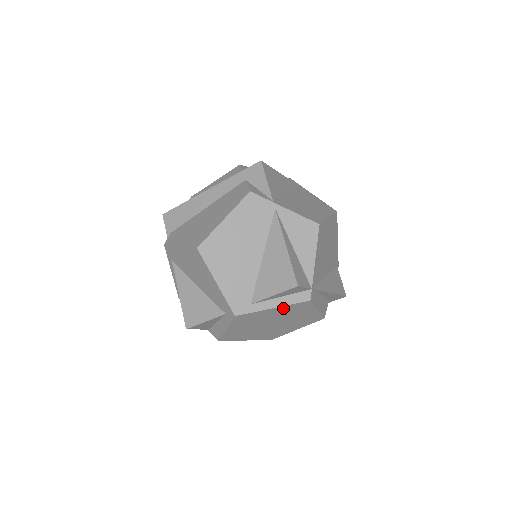
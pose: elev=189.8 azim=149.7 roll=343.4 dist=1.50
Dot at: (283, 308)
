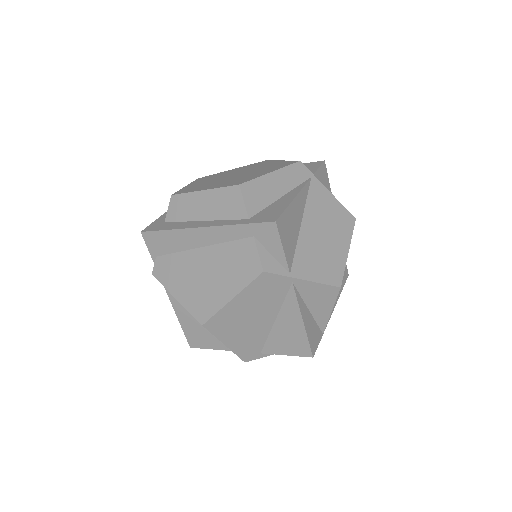
Dot at: occluded
